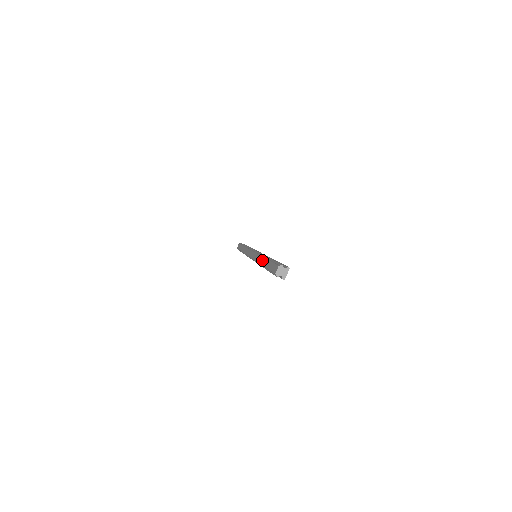
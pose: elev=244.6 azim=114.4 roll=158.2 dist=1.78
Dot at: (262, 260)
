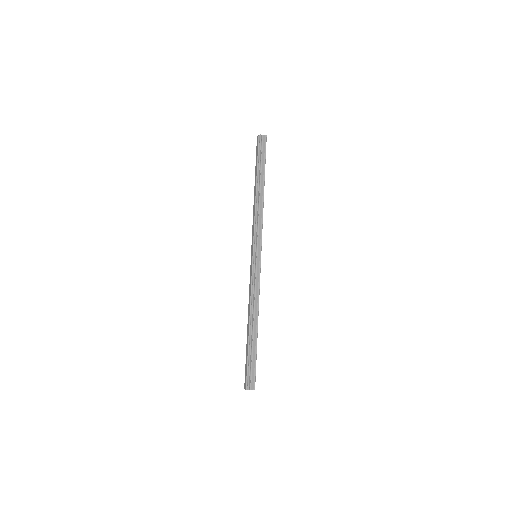
Dot at: (248, 319)
